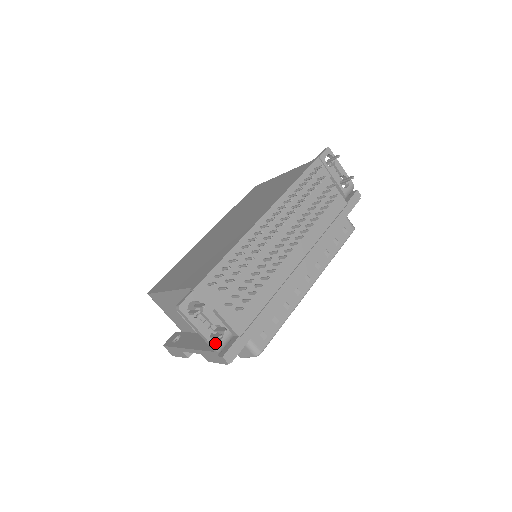
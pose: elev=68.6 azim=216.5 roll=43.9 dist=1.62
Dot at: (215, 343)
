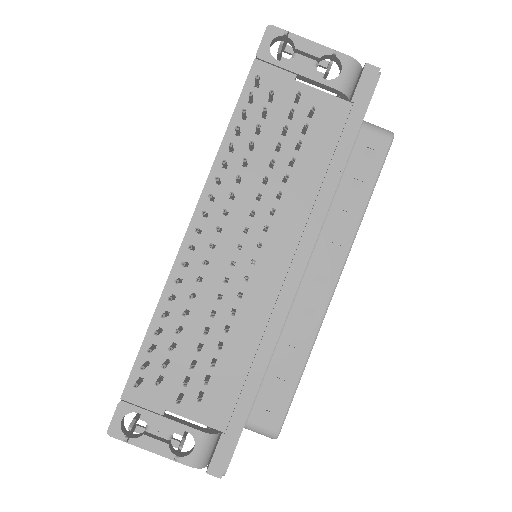
Dot at: (186, 458)
